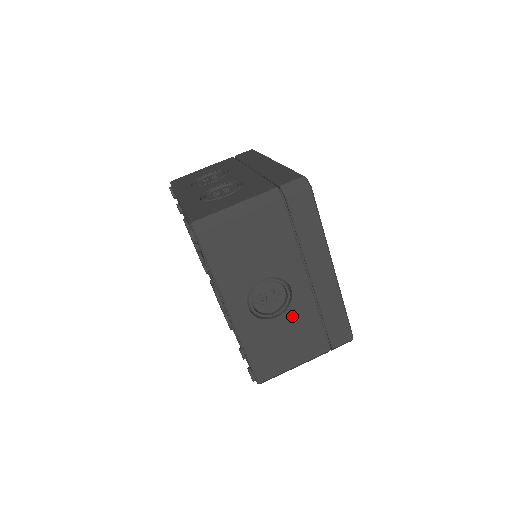
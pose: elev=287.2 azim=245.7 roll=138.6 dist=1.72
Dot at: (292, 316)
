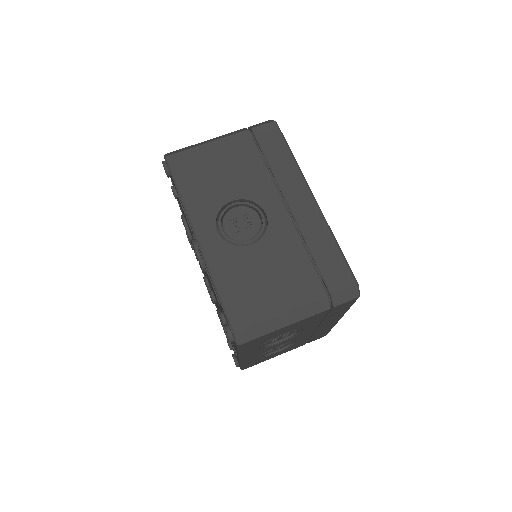
Dot at: (270, 245)
